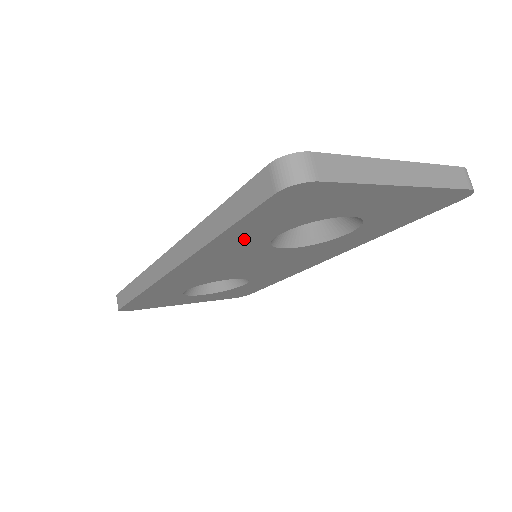
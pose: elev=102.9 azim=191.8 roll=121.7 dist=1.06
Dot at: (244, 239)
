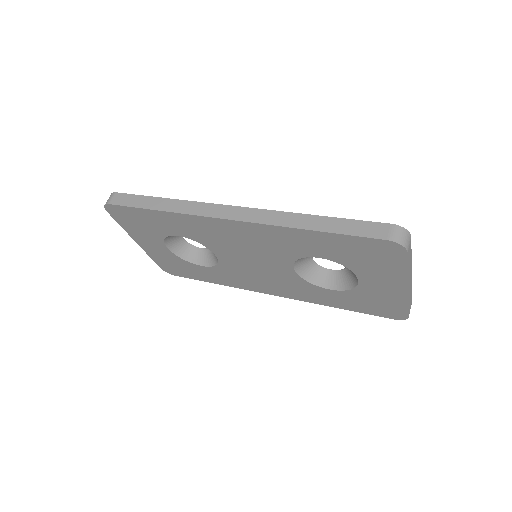
Dot at: (308, 243)
